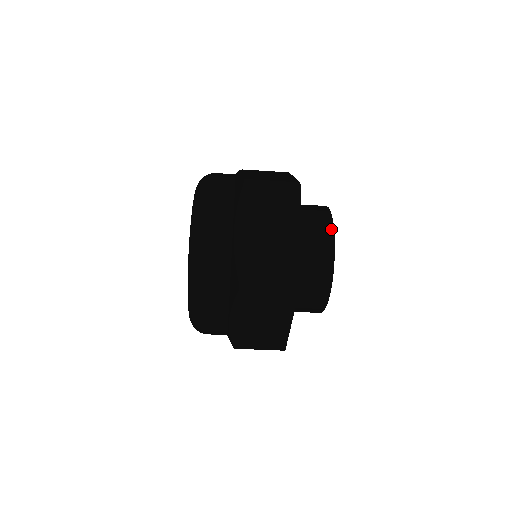
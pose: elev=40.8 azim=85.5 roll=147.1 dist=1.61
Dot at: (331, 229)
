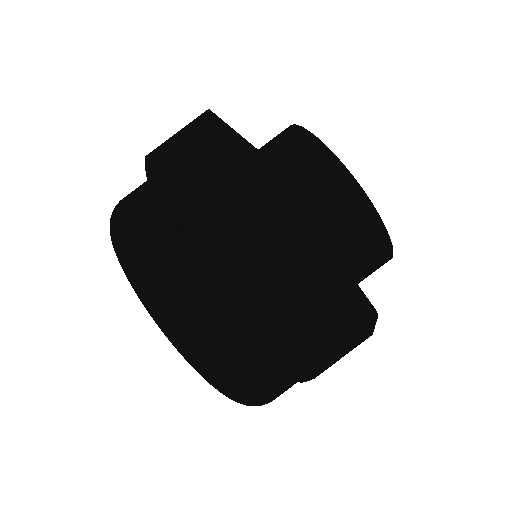
Dot at: (291, 127)
